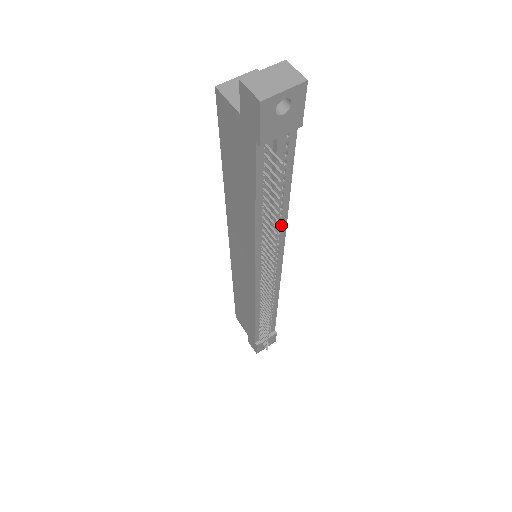
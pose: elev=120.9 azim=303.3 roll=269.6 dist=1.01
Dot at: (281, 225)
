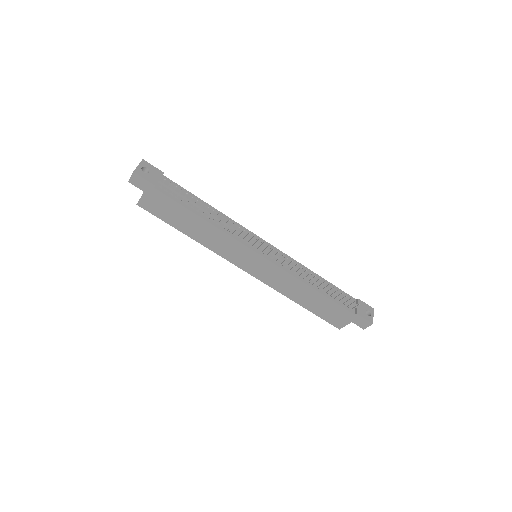
Dot at: (226, 219)
